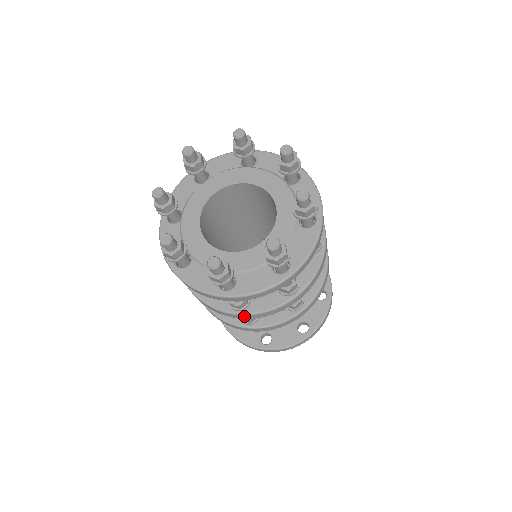
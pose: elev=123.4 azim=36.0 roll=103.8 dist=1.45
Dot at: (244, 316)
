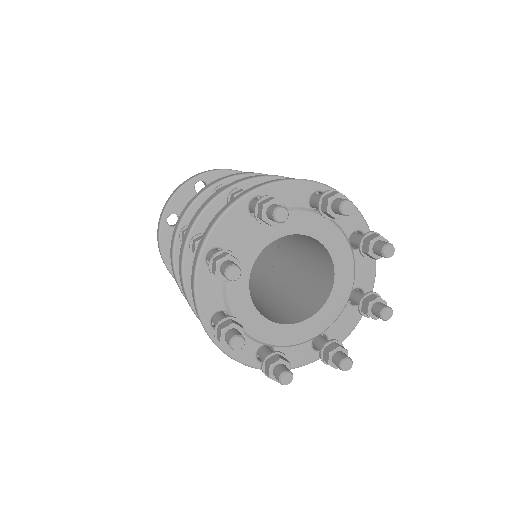
Dot at: occluded
